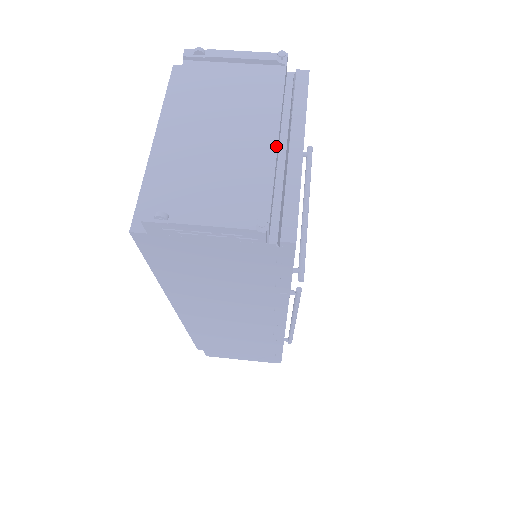
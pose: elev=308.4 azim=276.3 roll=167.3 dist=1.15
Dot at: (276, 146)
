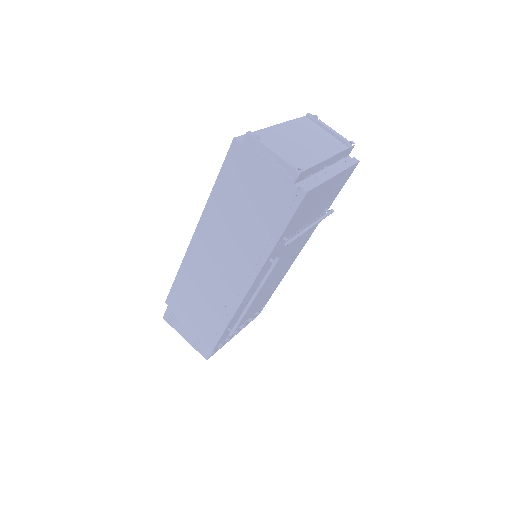
Dot at: (326, 159)
